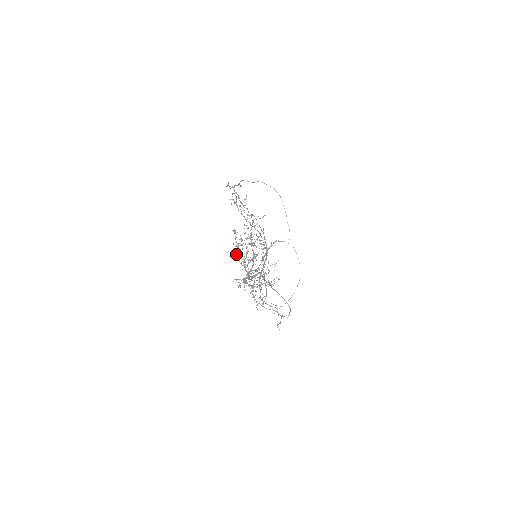
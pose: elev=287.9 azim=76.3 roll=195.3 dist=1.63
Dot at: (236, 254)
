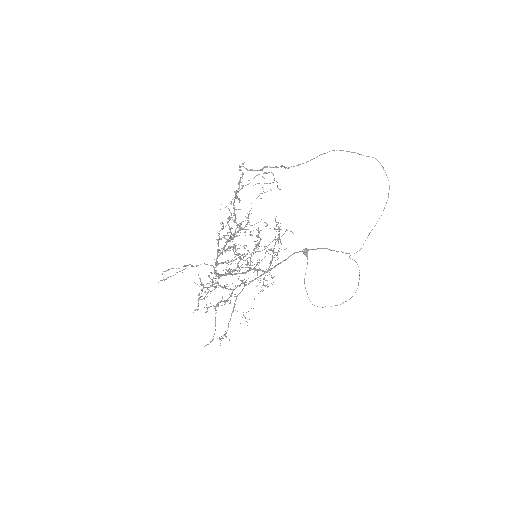
Dot at: occluded
